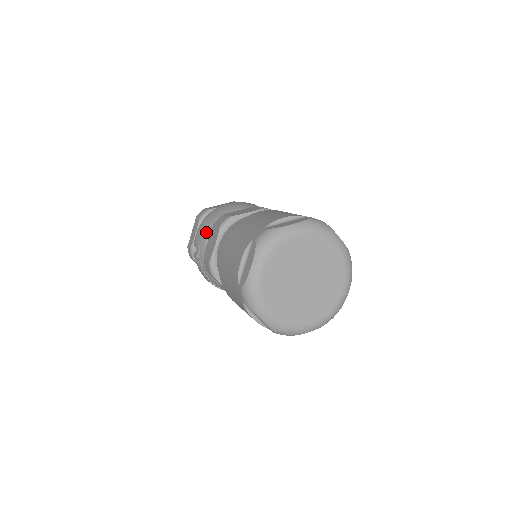
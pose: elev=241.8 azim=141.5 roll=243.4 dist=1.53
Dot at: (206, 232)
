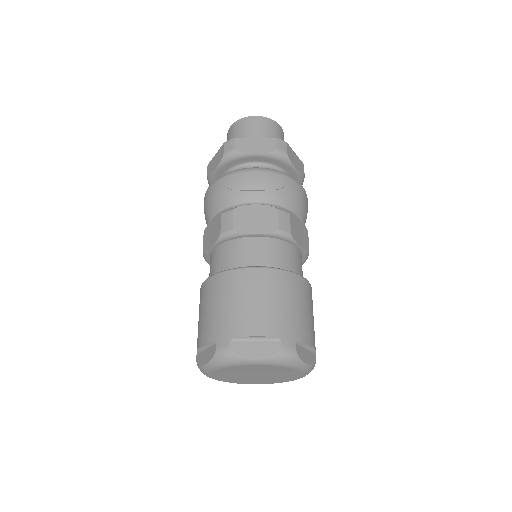
Dot at: occluded
